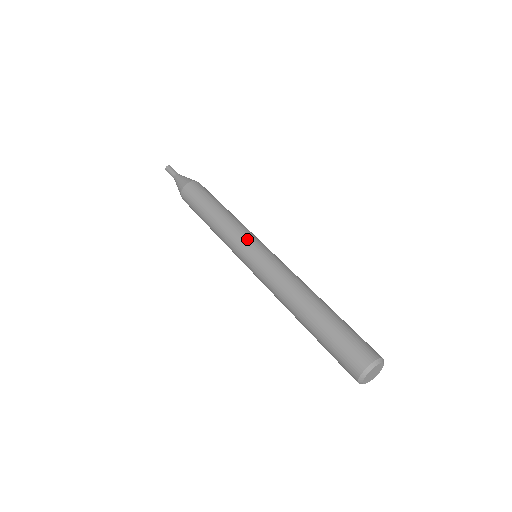
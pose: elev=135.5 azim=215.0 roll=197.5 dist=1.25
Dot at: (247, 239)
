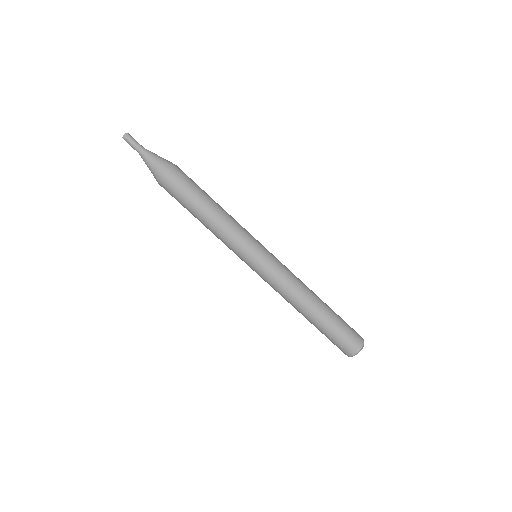
Dot at: (240, 257)
